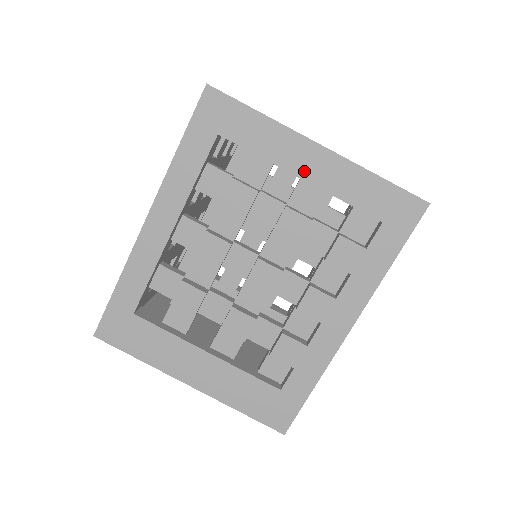
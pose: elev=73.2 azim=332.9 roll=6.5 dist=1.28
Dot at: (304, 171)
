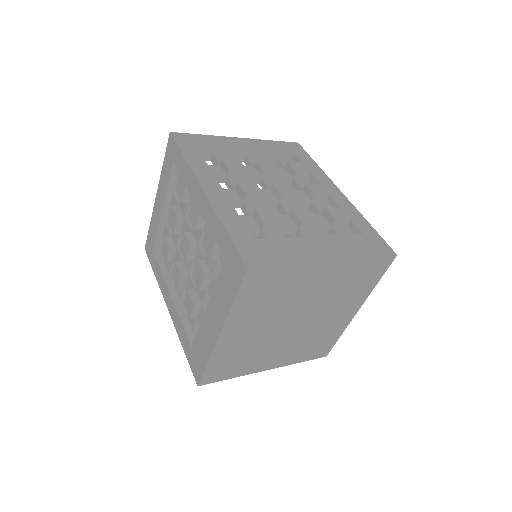
Dot at: (246, 147)
